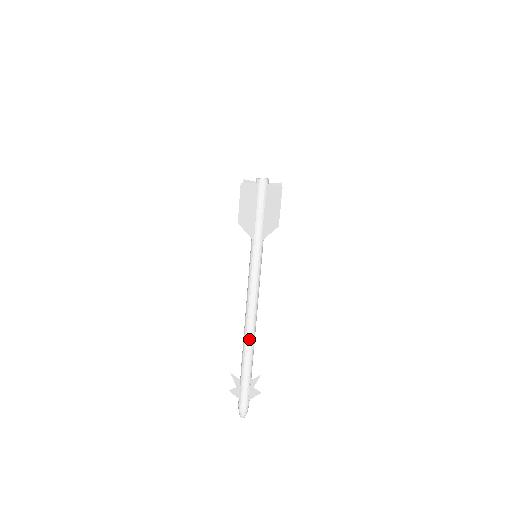
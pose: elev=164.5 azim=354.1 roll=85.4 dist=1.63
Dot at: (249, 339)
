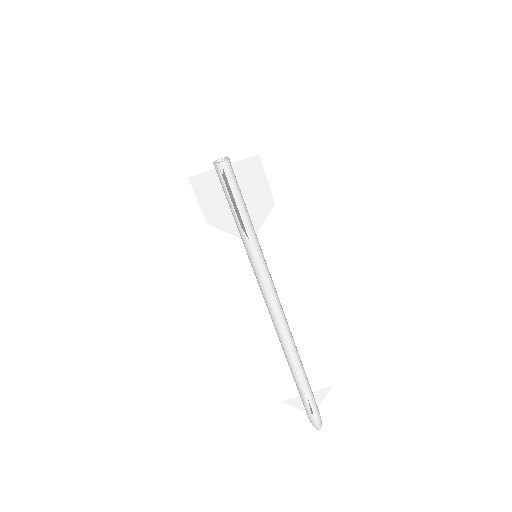
Dot at: (285, 350)
